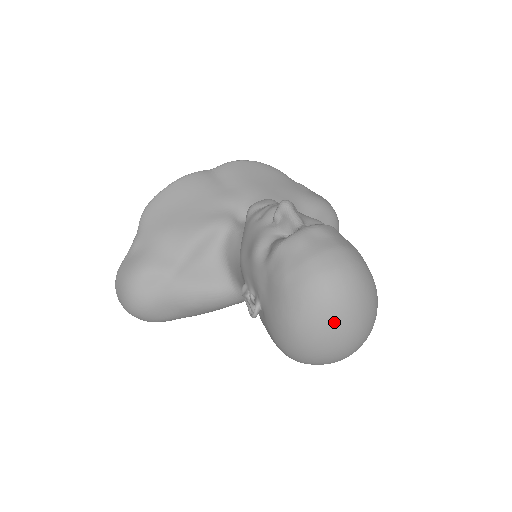
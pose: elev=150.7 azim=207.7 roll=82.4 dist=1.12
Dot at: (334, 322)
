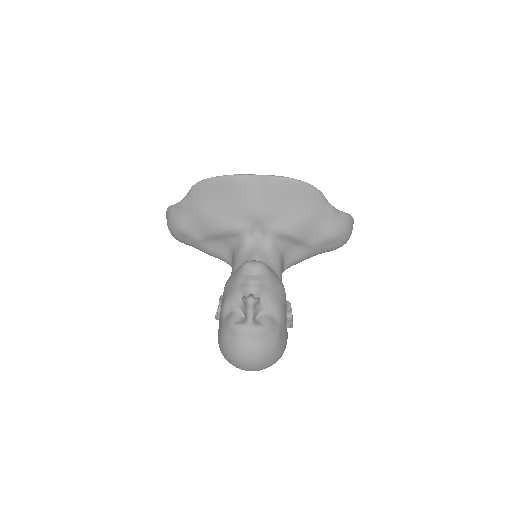
Dot at: occluded
